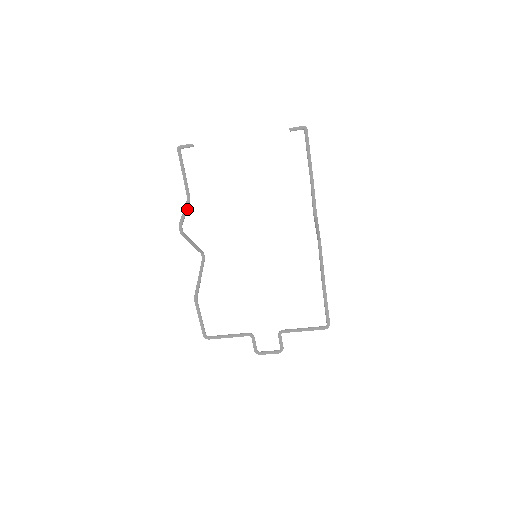
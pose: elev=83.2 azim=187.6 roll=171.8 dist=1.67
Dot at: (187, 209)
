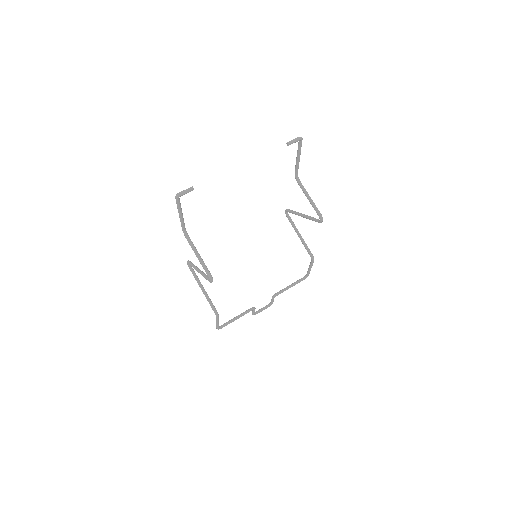
Dot at: (196, 250)
